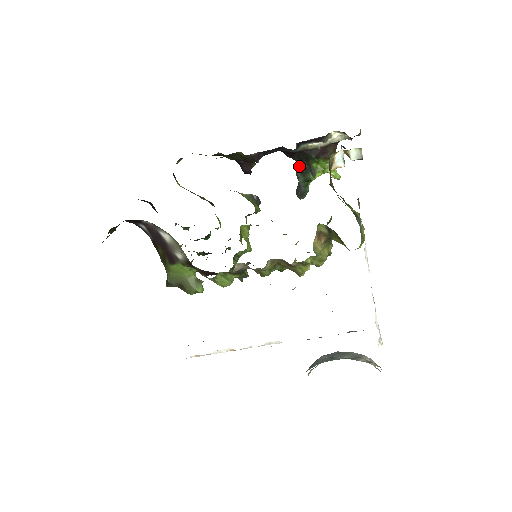
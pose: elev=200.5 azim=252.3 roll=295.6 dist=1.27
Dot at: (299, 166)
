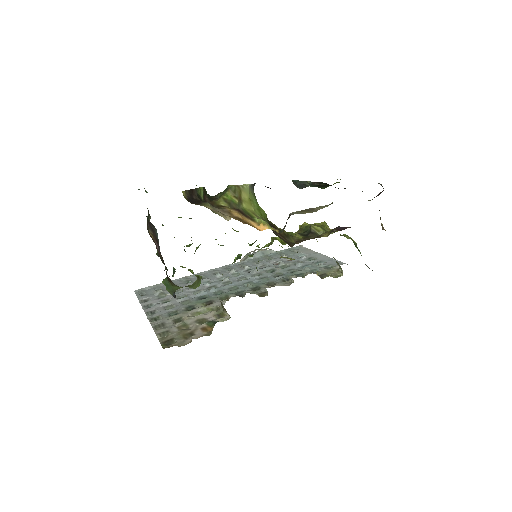
Dot at: (320, 183)
